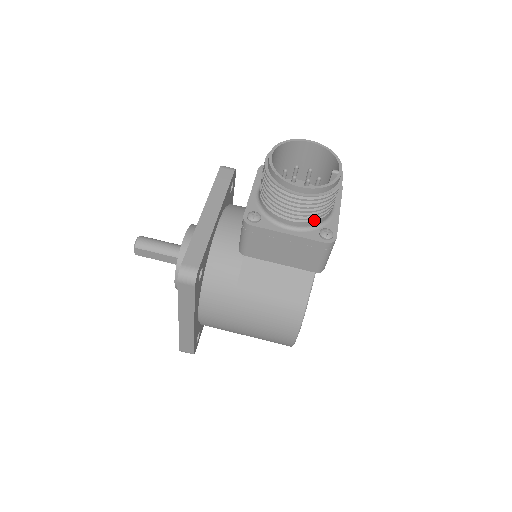
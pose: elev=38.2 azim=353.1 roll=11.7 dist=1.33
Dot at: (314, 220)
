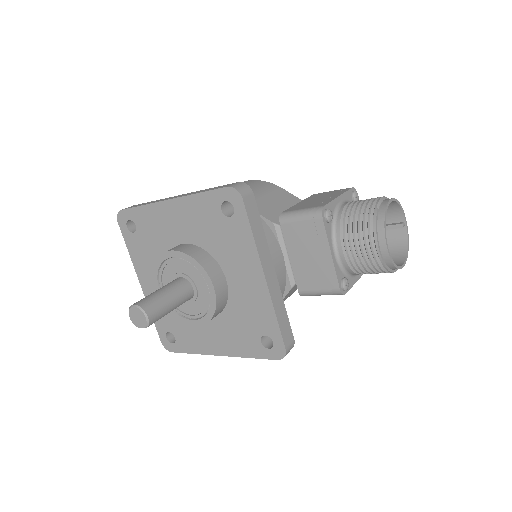
Dot at: occluded
